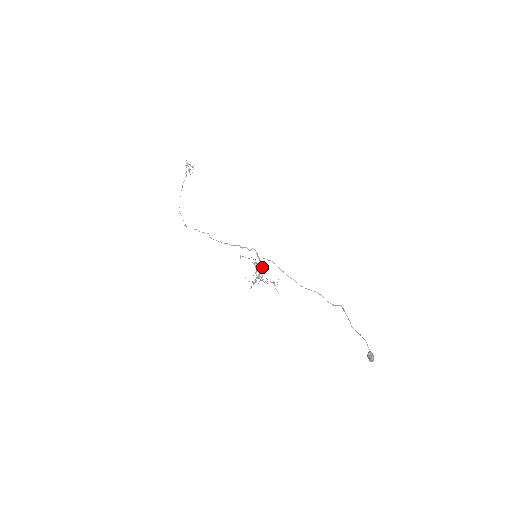
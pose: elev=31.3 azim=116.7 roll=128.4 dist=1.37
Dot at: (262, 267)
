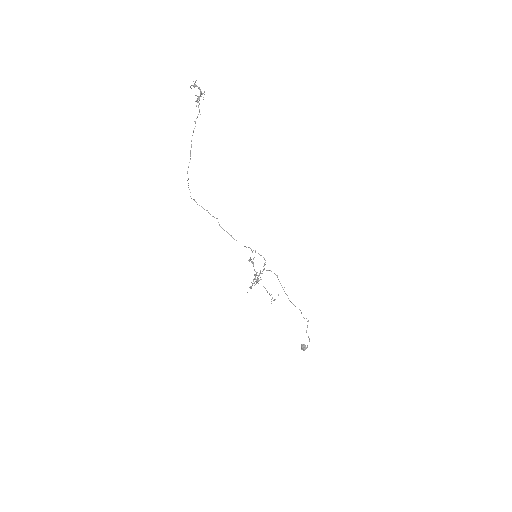
Dot at: occluded
